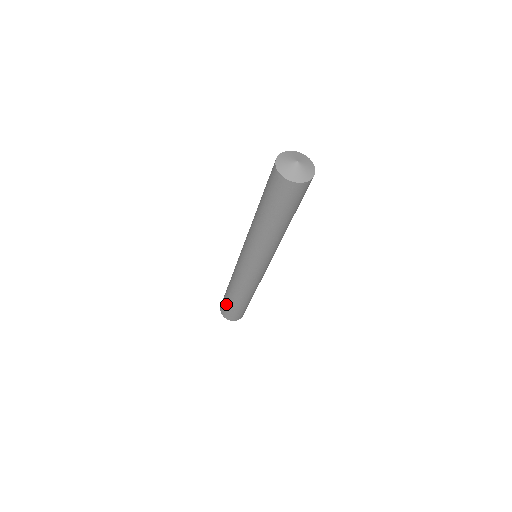
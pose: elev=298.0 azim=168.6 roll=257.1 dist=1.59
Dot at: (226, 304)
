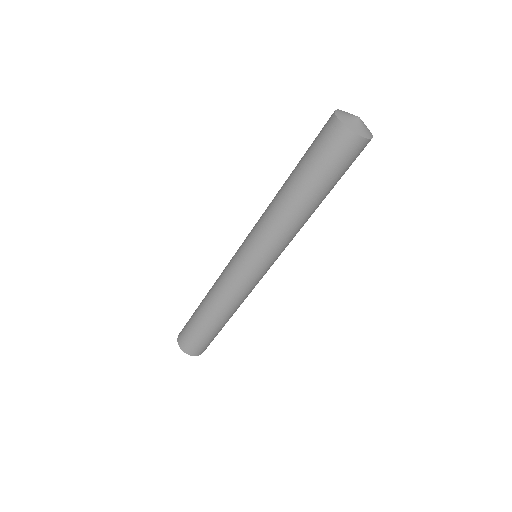
Dot at: (205, 338)
